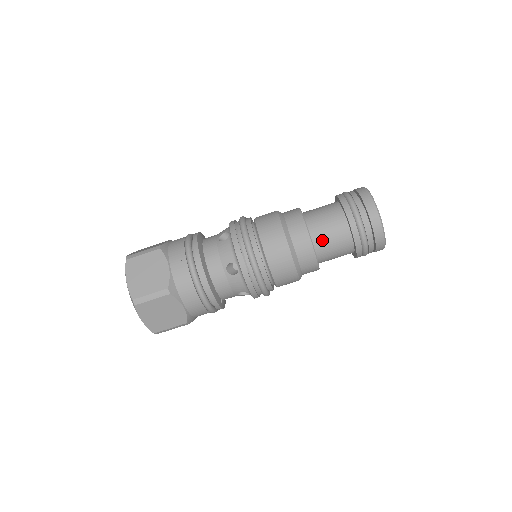
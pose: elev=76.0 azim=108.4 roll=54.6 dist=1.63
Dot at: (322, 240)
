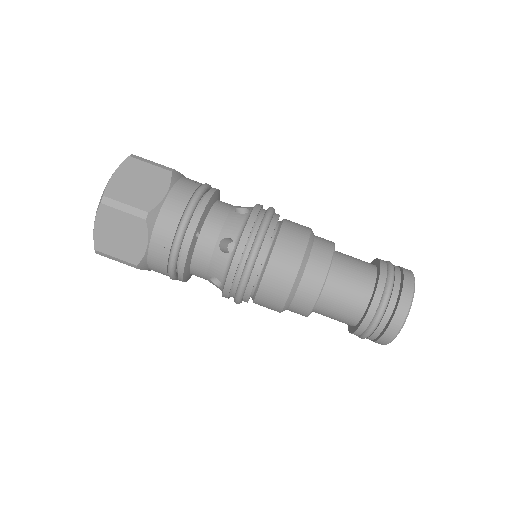
Dot at: (344, 258)
